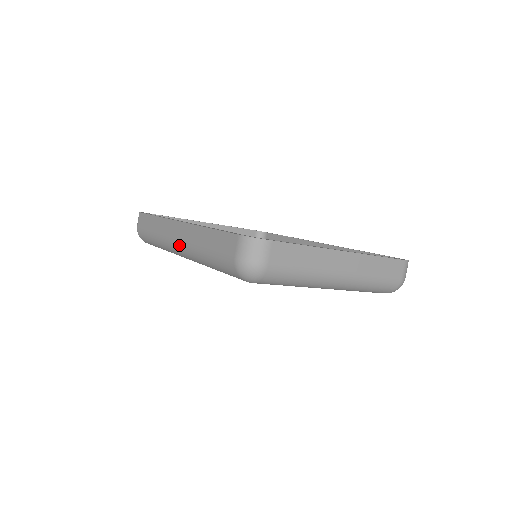
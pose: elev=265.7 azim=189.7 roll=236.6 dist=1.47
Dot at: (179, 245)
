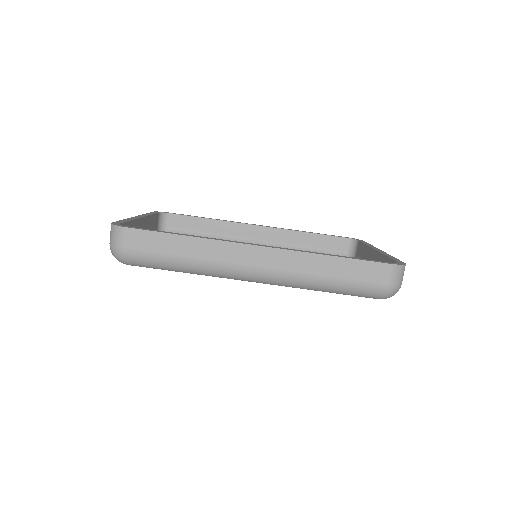
Dot at: (266, 273)
